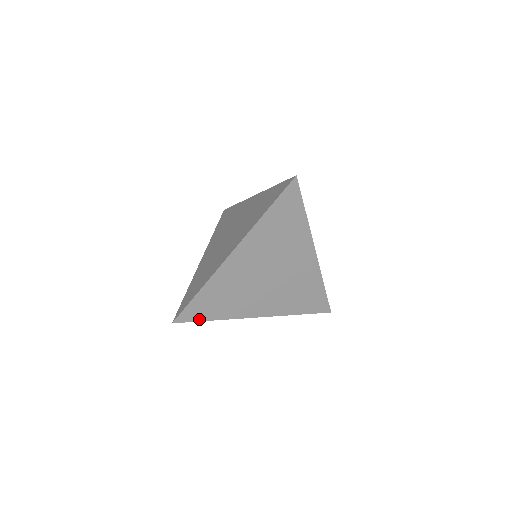
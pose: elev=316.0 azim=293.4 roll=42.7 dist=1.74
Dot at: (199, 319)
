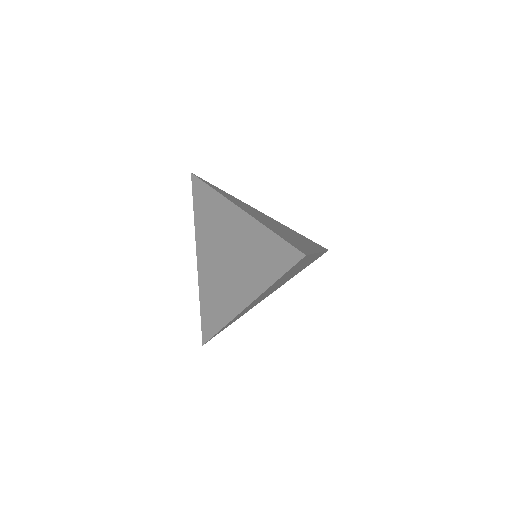
Dot at: occluded
